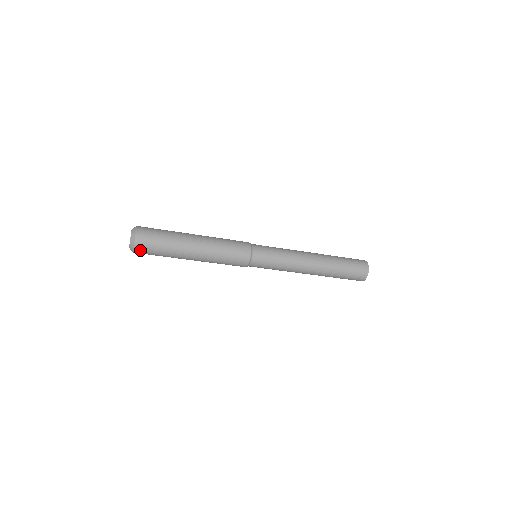
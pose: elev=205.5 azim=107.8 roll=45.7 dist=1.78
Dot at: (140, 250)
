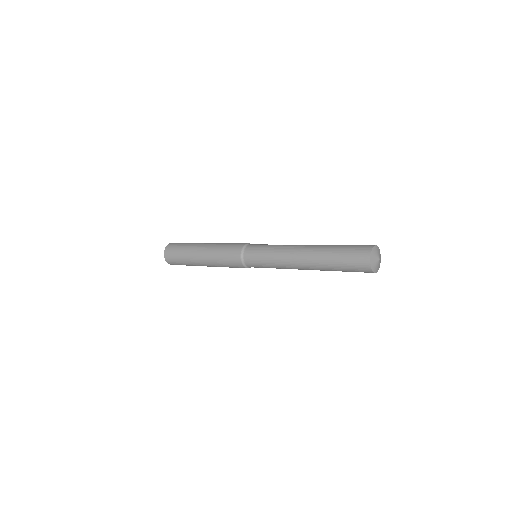
Dot at: occluded
